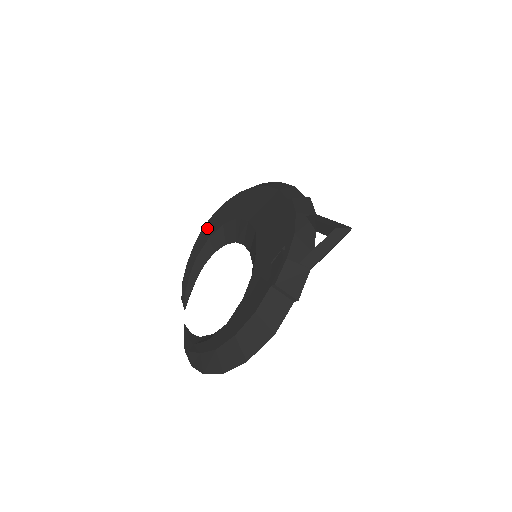
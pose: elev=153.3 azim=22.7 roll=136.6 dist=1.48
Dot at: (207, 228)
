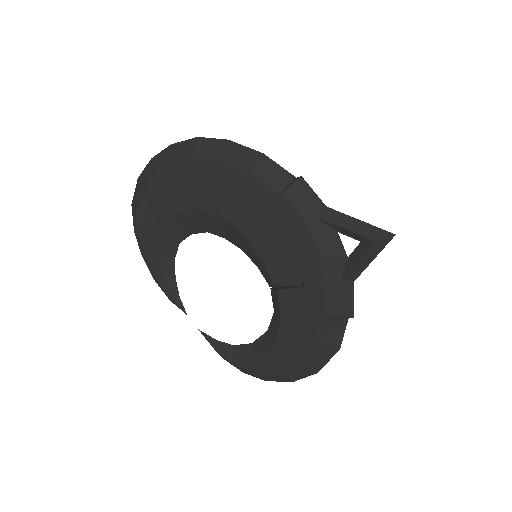
Dot at: (146, 215)
